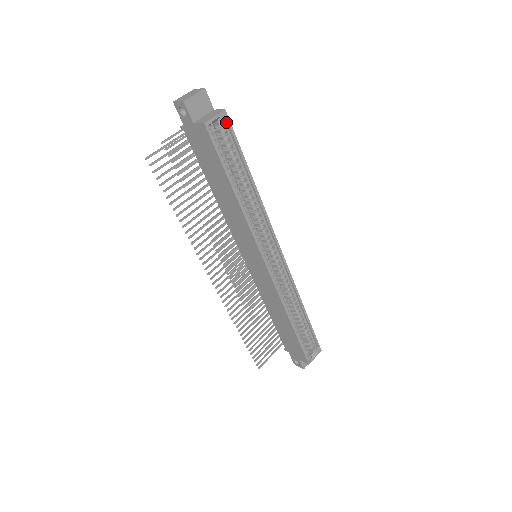
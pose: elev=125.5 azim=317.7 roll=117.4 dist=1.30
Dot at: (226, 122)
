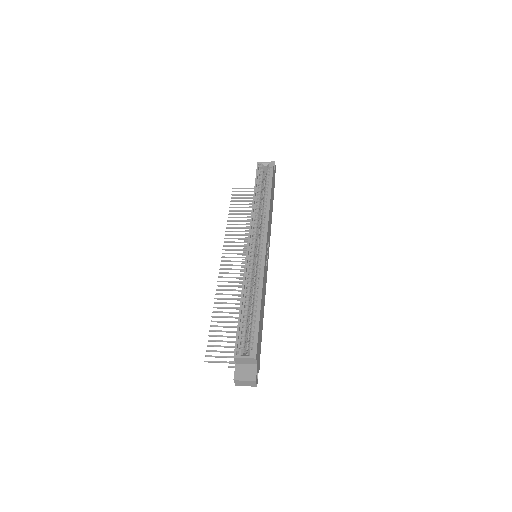
Dot at: (271, 167)
